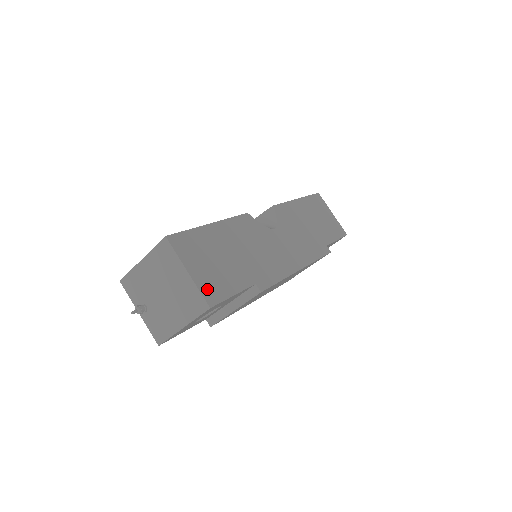
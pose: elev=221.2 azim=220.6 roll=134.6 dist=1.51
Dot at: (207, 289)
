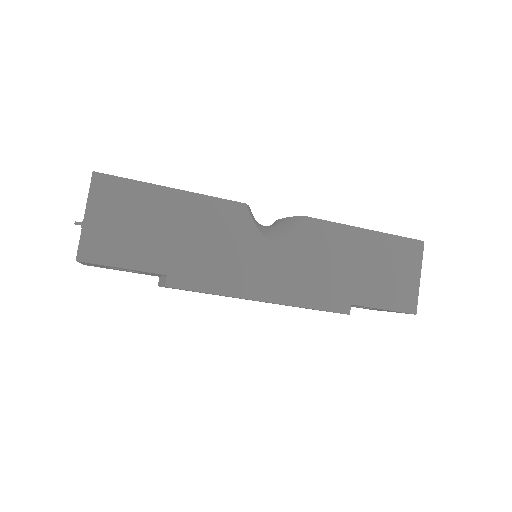
Dot at: (91, 243)
